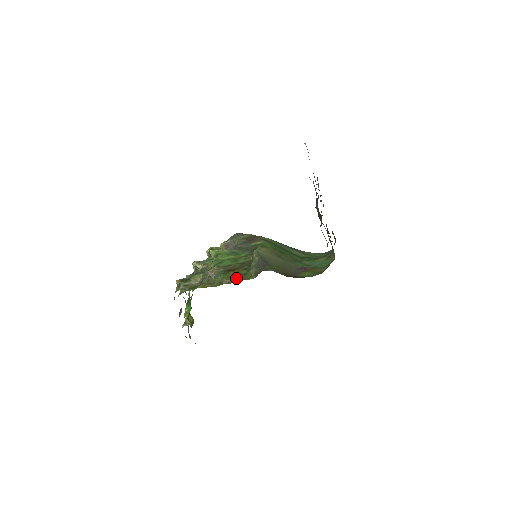
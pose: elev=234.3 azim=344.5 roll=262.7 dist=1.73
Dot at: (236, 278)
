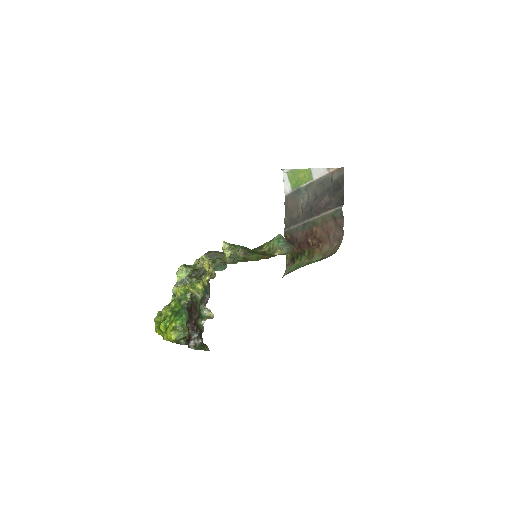
Dot at: (270, 256)
